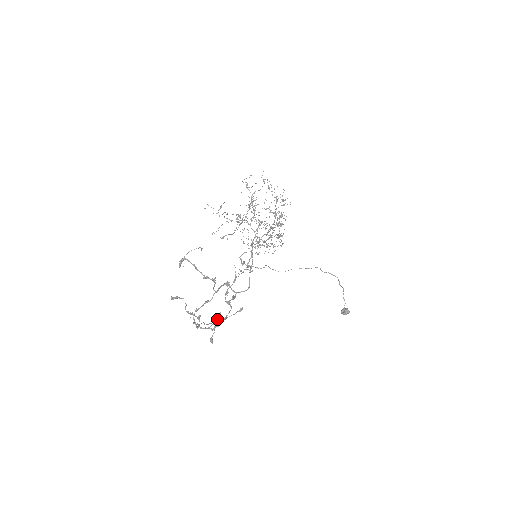
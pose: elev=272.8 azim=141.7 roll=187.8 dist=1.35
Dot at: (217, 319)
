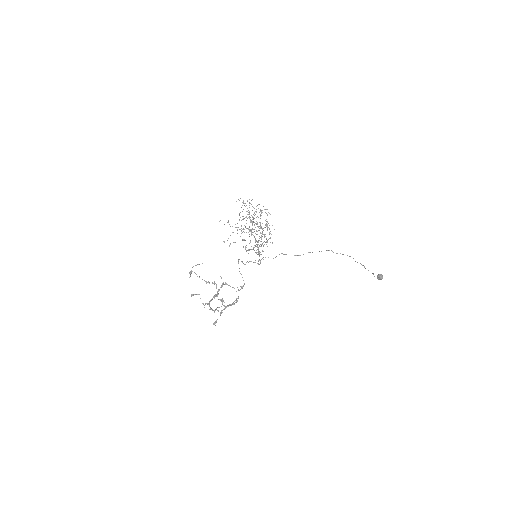
Dot at: (227, 305)
